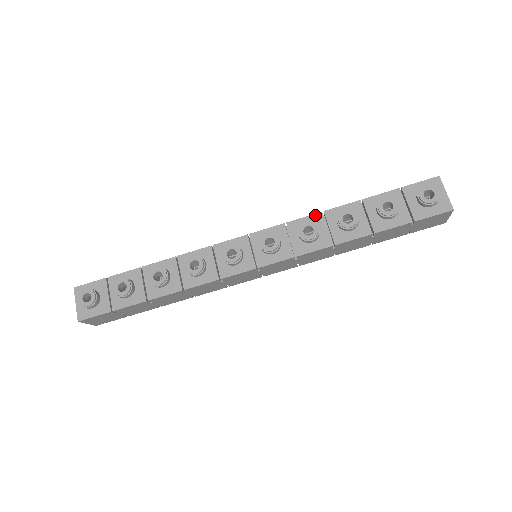
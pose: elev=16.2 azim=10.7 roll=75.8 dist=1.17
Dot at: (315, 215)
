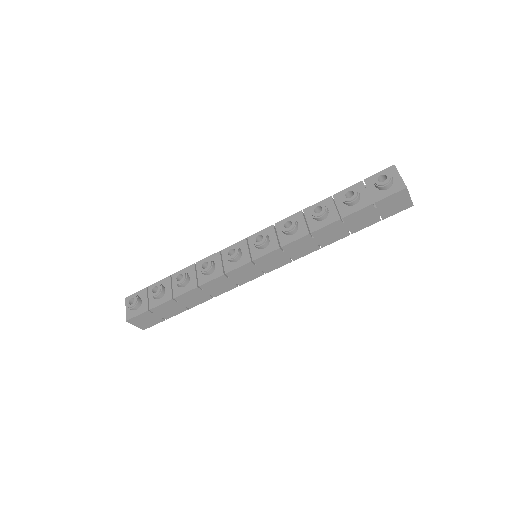
Dot at: (296, 214)
